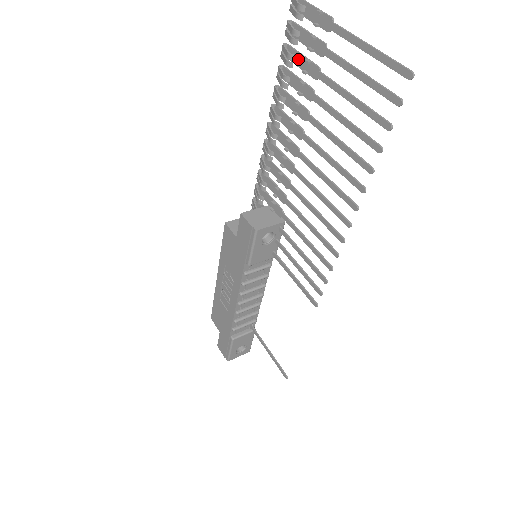
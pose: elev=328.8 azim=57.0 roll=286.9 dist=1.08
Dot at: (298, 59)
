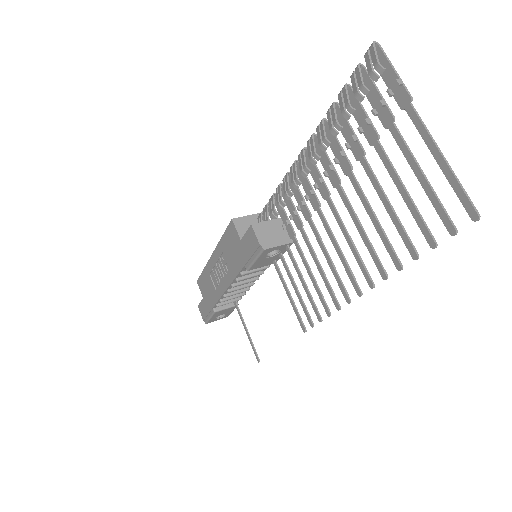
Dot at: (357, 110)
